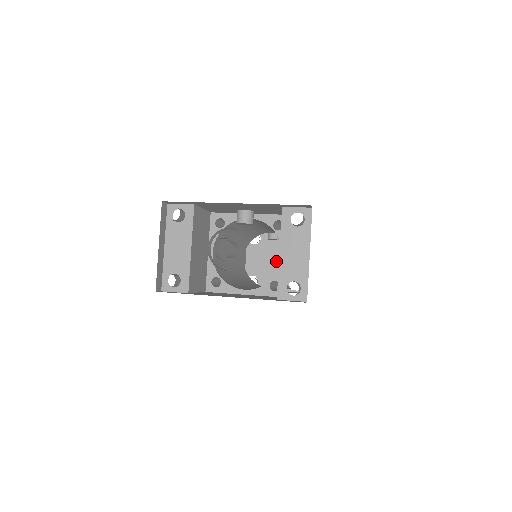
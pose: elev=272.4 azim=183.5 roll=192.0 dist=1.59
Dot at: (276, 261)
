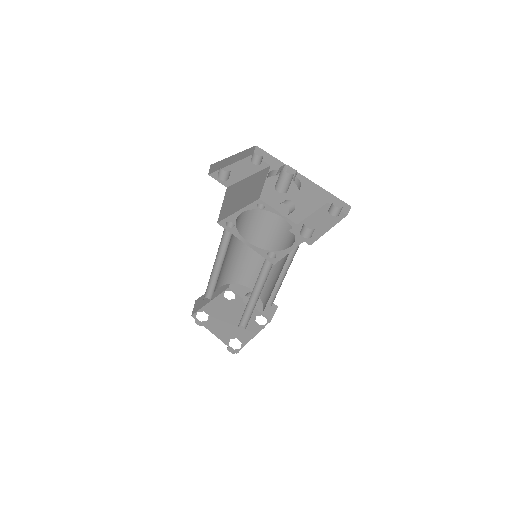
Dot at: (233, 319)
